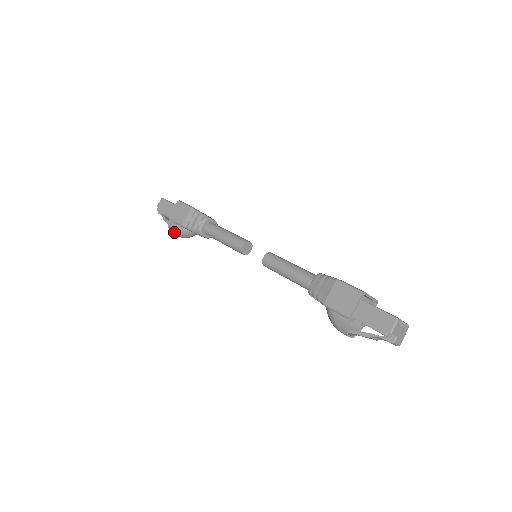
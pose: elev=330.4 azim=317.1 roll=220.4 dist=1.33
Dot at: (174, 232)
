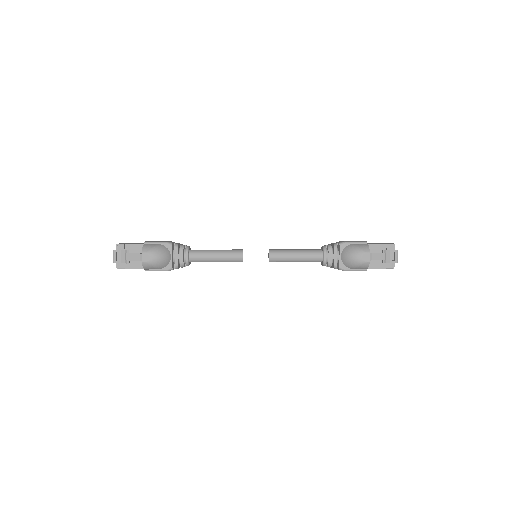
Dot at: (151, 249)
